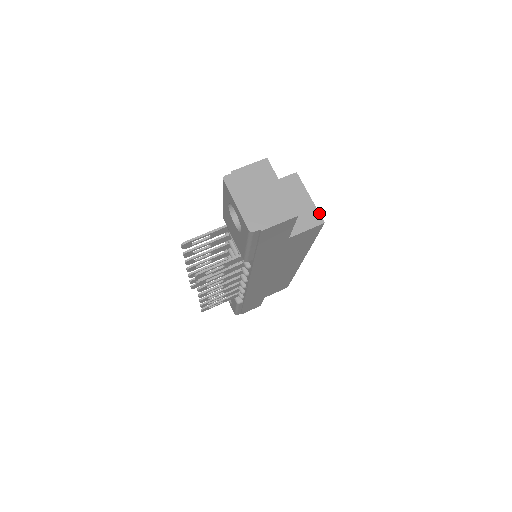
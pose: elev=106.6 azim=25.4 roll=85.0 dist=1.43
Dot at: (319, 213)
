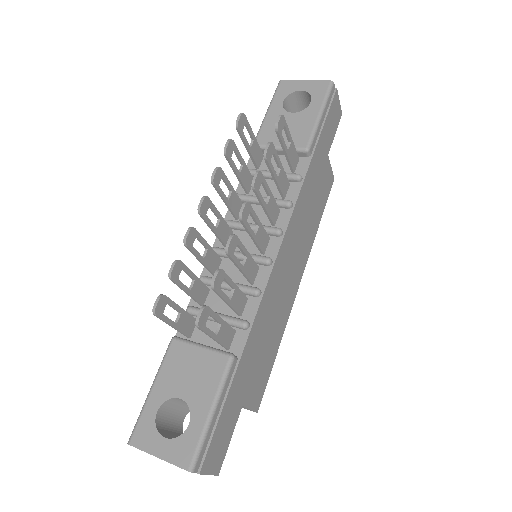
Dot at: occluded
